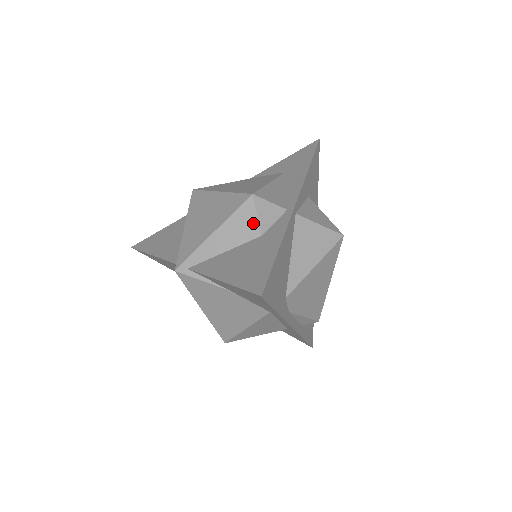
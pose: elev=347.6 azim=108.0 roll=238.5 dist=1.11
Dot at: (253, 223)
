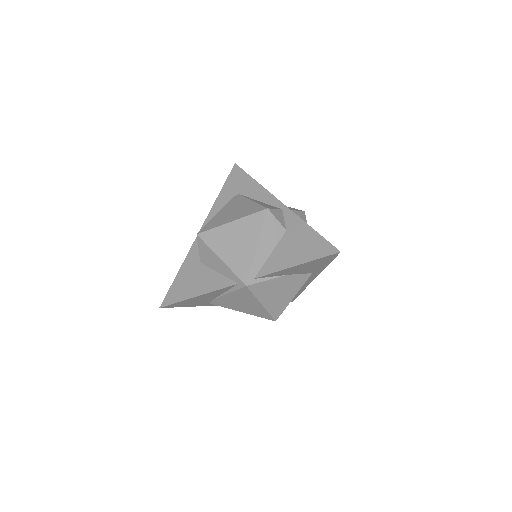
Dot at: (278, 226)
